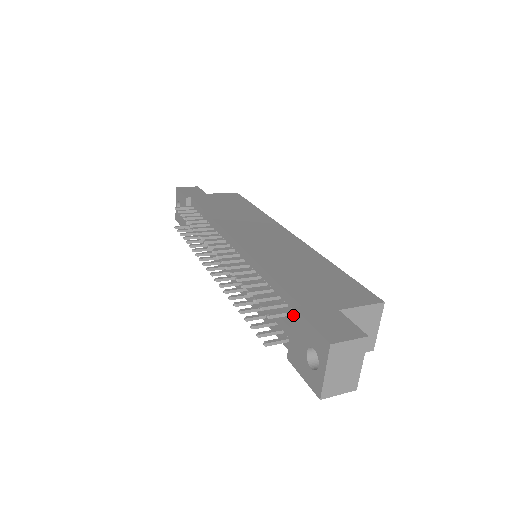
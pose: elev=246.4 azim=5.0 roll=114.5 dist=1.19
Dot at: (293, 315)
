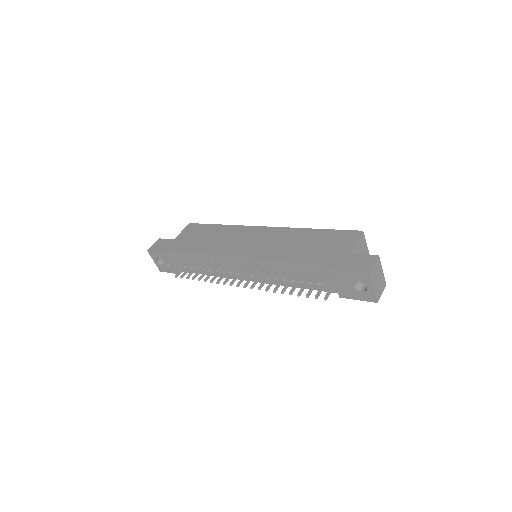
Dot at: (332, 274)
